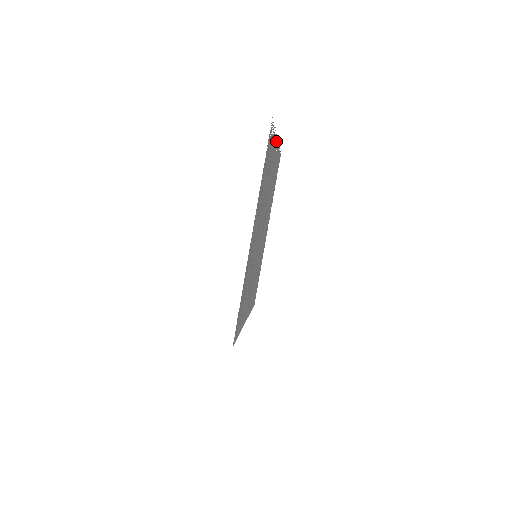
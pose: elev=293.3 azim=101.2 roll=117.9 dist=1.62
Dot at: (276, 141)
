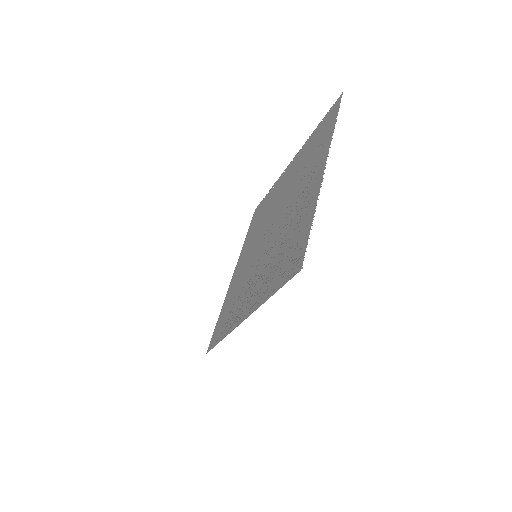
Dot at: (319, 180)
